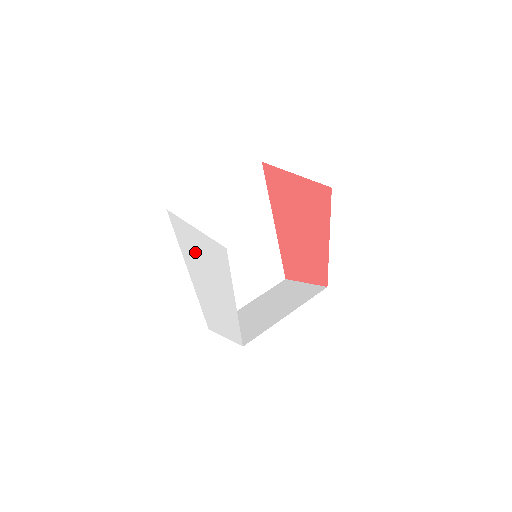
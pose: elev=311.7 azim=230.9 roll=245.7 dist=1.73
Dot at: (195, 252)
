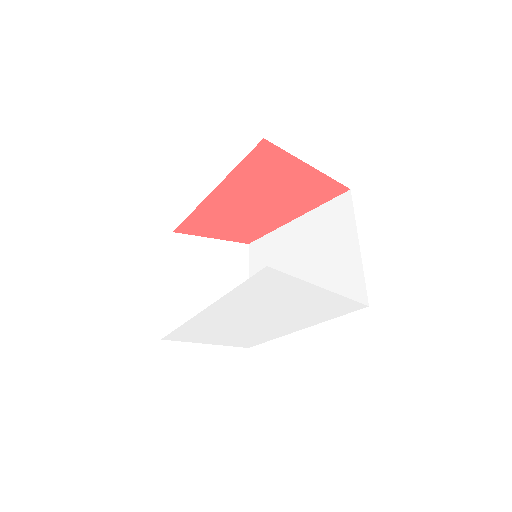
Dot at: (277, 300)
